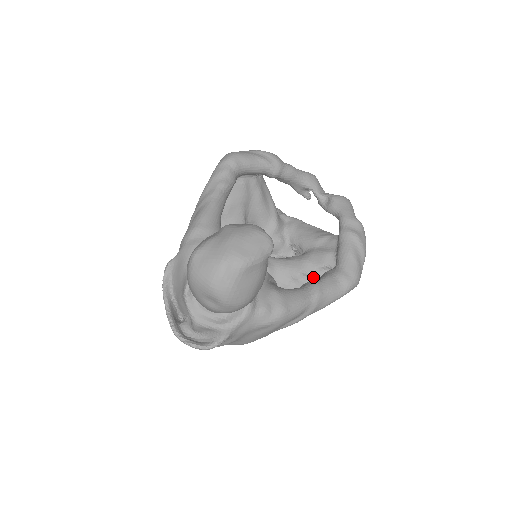
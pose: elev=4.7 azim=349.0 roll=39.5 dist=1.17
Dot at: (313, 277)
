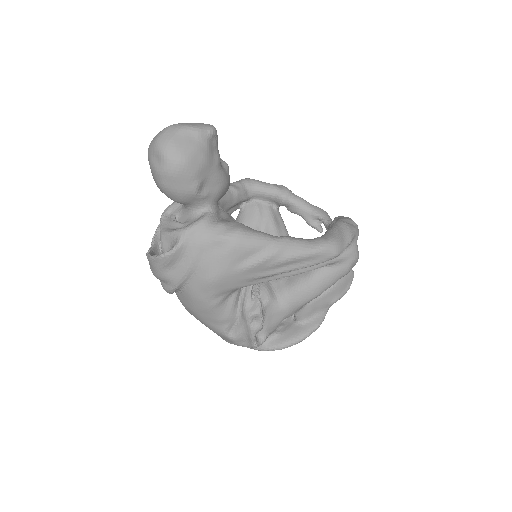
Dot at: occluded
